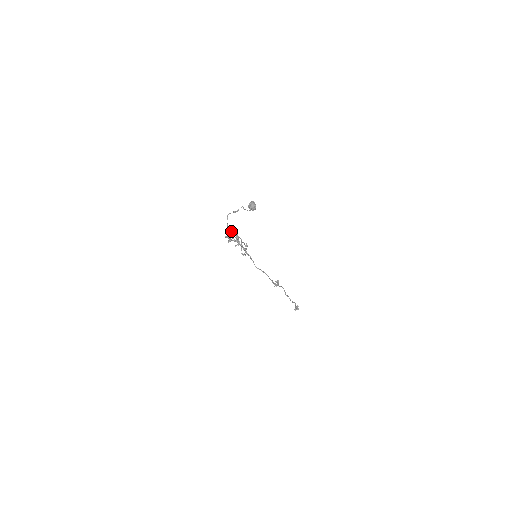
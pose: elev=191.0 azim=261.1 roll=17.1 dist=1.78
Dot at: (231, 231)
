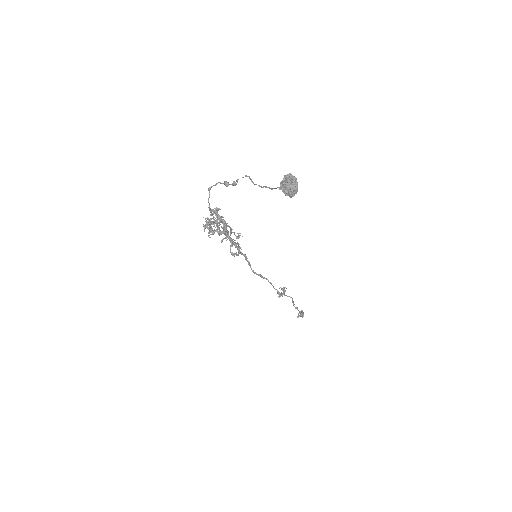
Dot at: occluded
